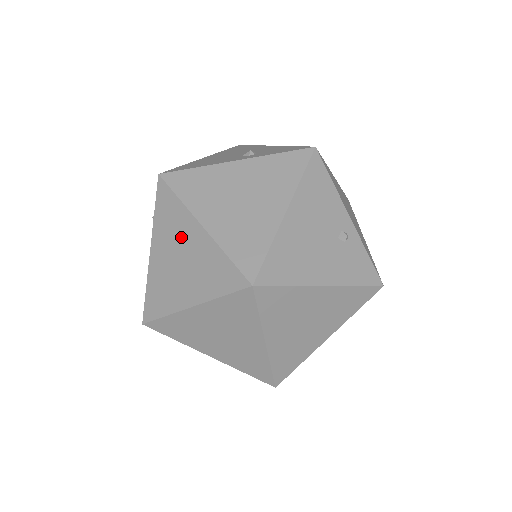
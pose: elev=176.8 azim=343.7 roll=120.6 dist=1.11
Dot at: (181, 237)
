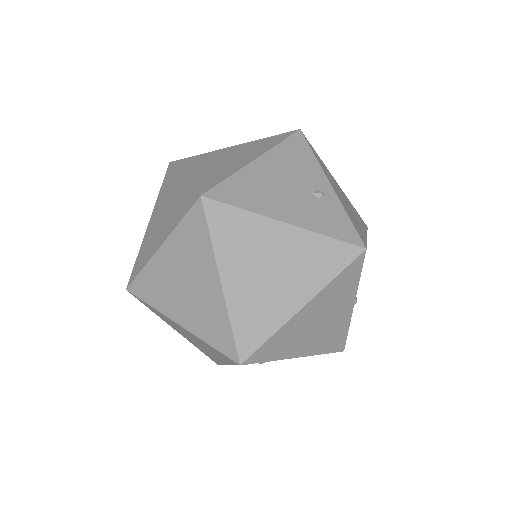
Dot at: (169, 196)
